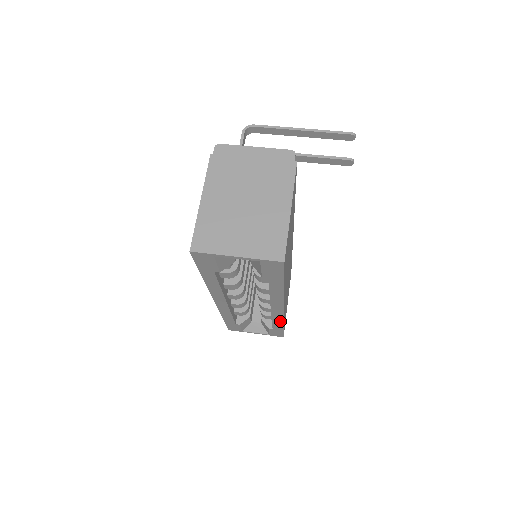
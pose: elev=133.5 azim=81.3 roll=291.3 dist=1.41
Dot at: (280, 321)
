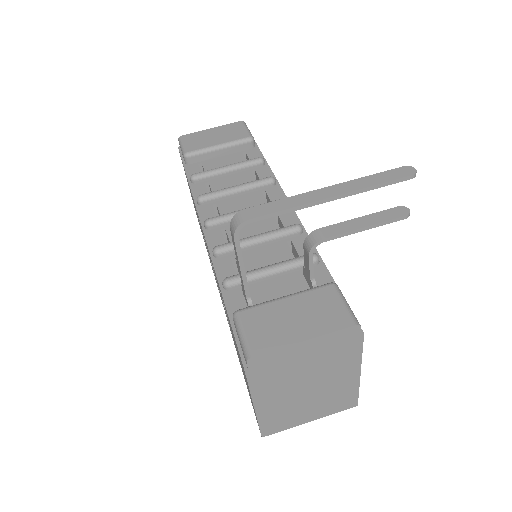
Dot at: occluded
